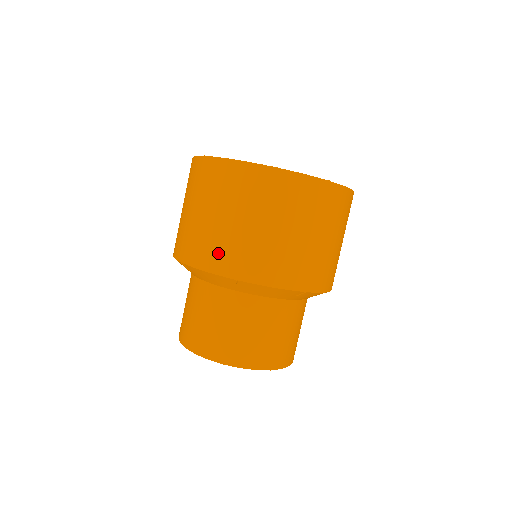
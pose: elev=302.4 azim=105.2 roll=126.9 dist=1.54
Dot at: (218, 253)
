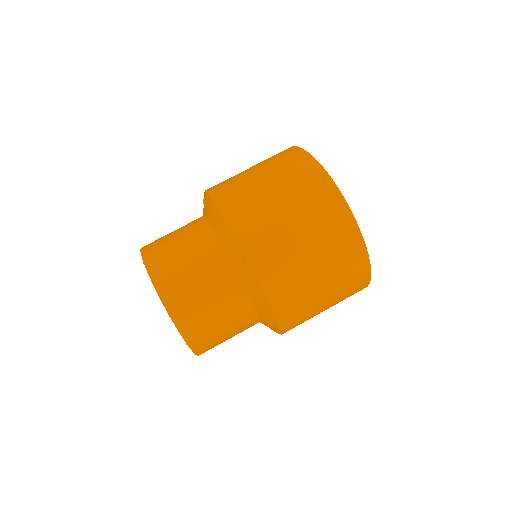
Dot at: (255, 227)
